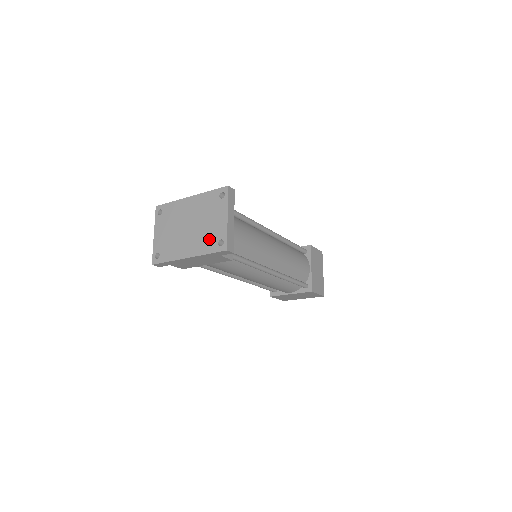
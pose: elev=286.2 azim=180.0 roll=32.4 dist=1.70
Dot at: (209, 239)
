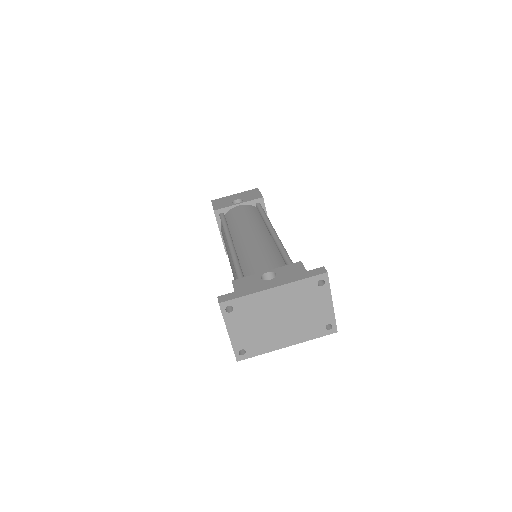
Dot at: (313, 326)
